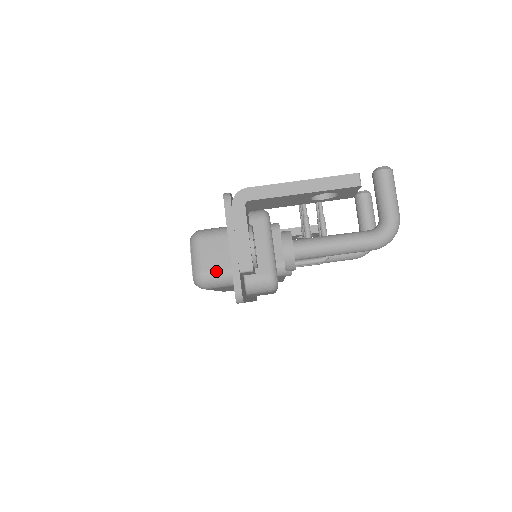
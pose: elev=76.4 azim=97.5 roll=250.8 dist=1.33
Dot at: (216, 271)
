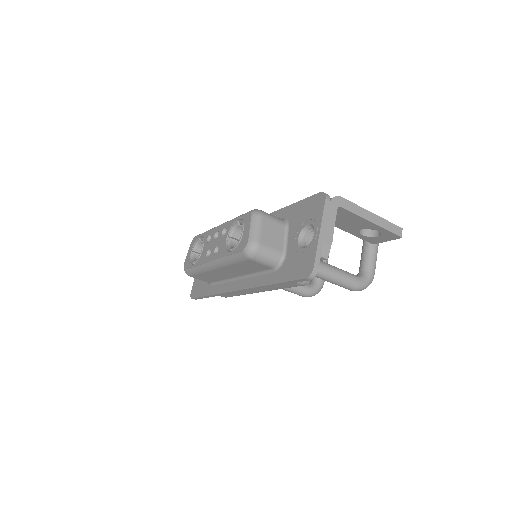
Dot at: (270, 248)
